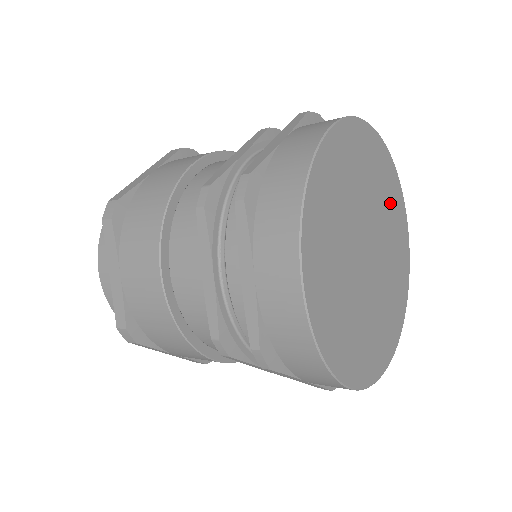
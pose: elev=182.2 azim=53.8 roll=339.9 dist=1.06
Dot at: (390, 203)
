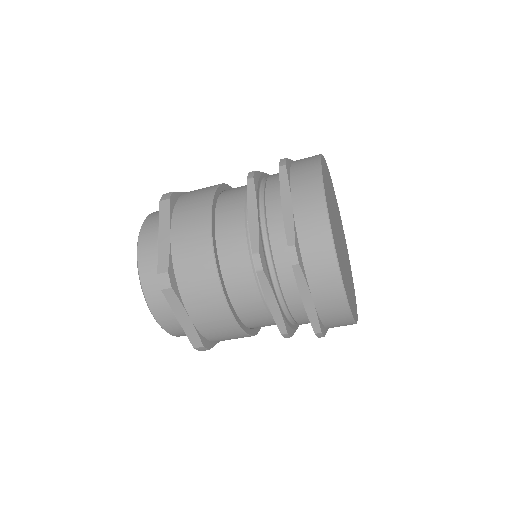
Dot at: (351, 280)
